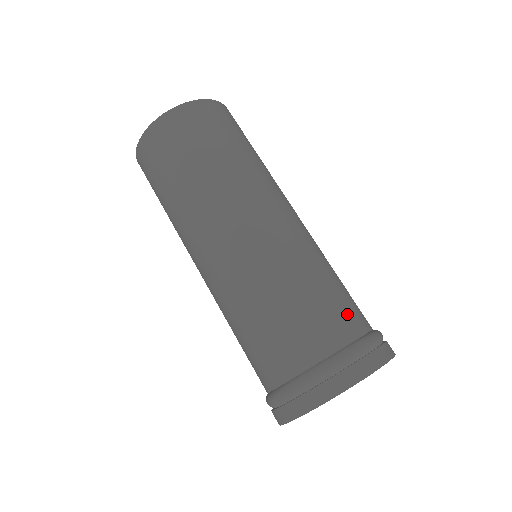
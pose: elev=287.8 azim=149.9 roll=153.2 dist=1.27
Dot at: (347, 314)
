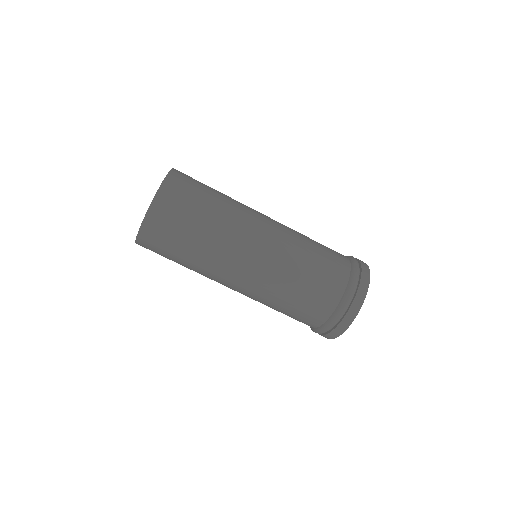
Dot at: (320, 303)
